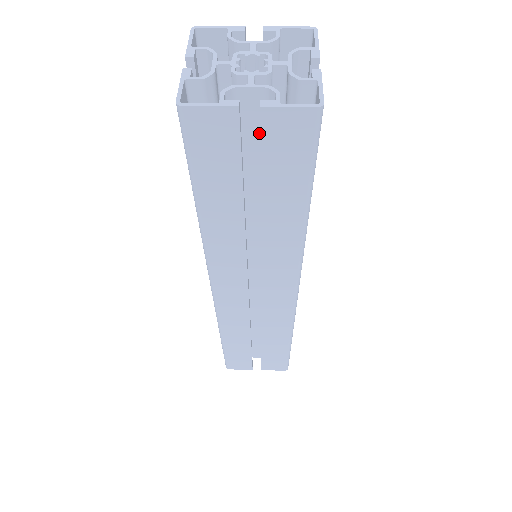
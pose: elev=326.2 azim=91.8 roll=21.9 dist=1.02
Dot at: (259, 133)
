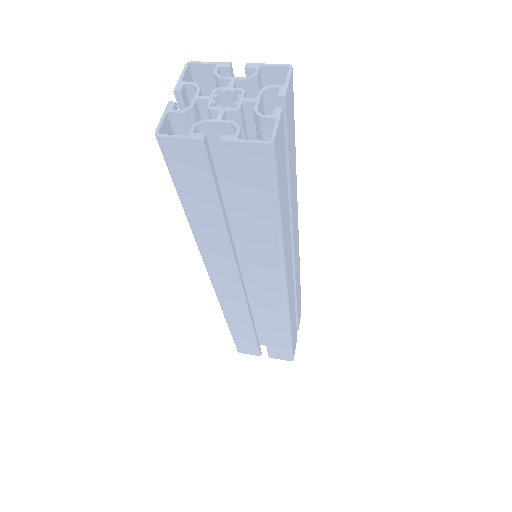
Dot at: occluded
